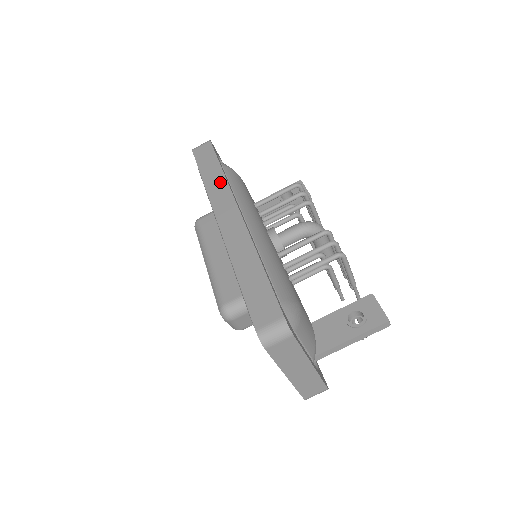
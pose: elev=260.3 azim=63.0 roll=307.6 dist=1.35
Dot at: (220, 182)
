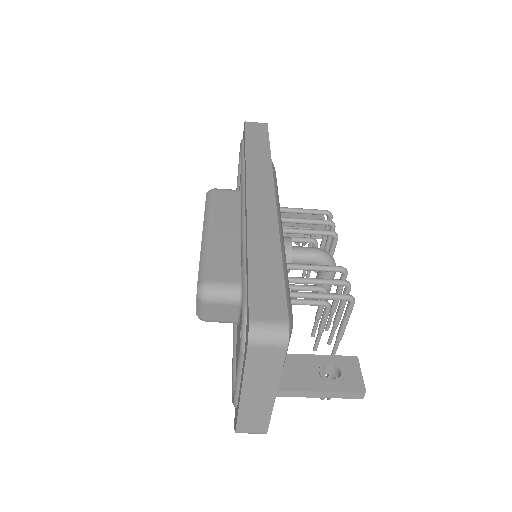
Dot at: (264, 162)
